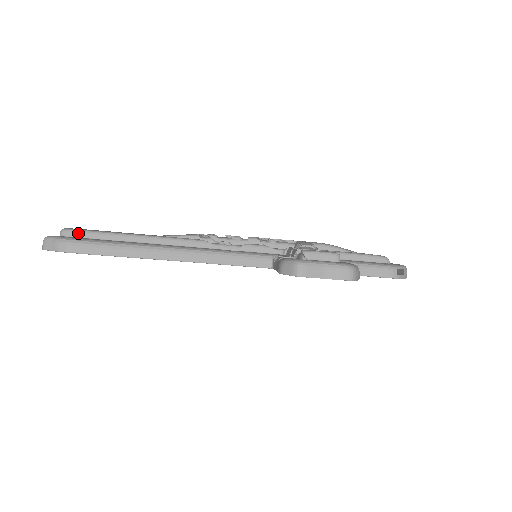
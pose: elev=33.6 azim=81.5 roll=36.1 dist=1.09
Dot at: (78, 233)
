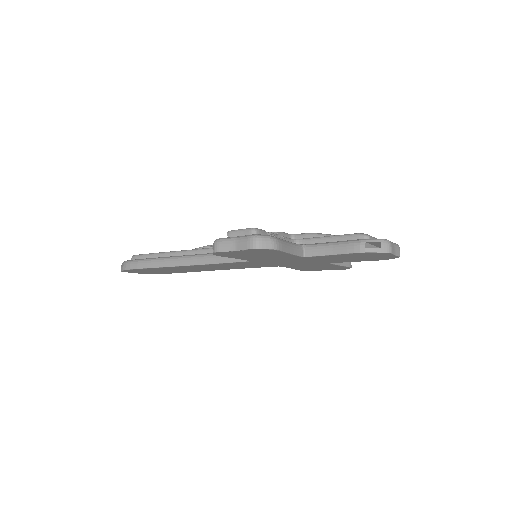
Dot at: (138, 257)
